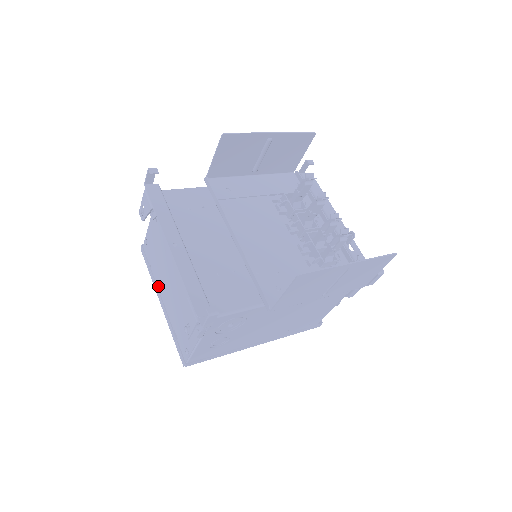
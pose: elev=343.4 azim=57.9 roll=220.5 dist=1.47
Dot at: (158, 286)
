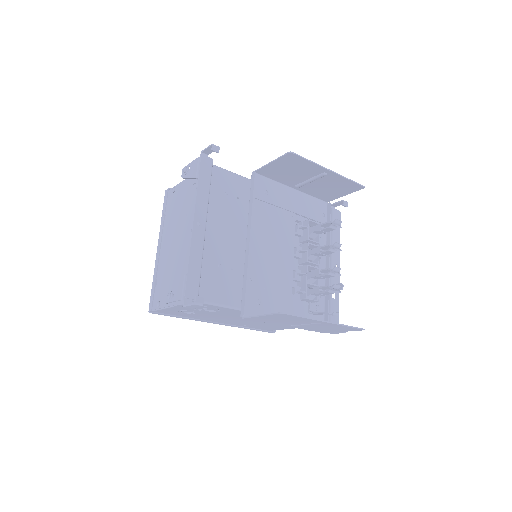
Dot at: (163, 233)
